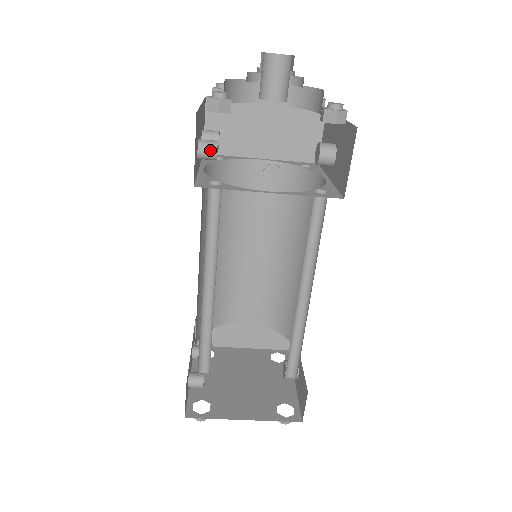
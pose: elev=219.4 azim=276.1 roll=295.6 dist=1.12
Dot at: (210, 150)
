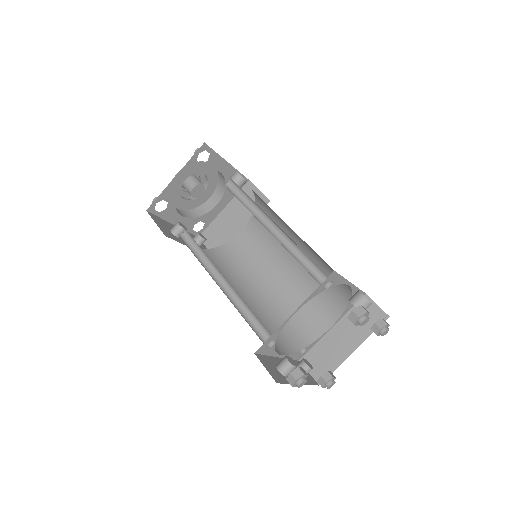
Dot at: (175, 226)
